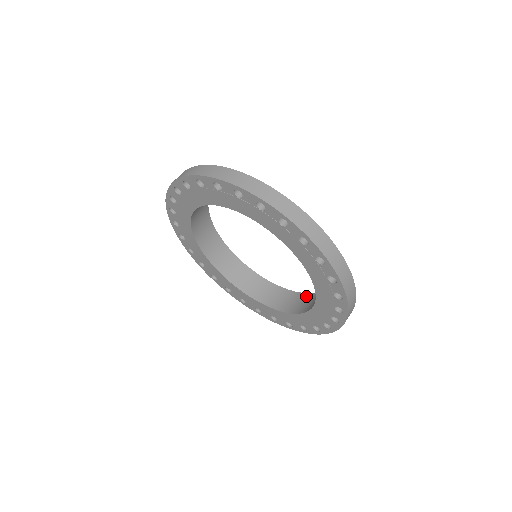
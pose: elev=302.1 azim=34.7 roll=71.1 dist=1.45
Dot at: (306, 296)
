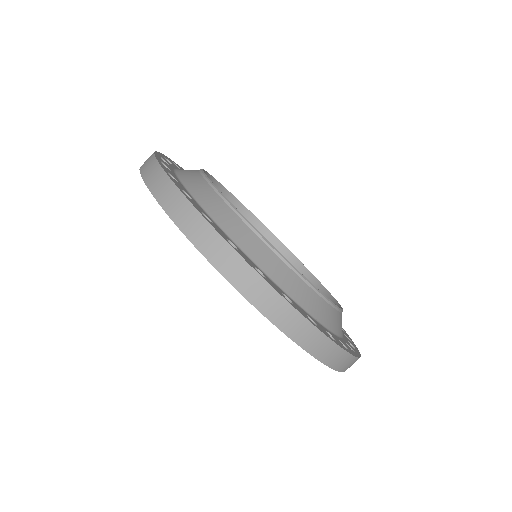
Dot at: (259, 227)
